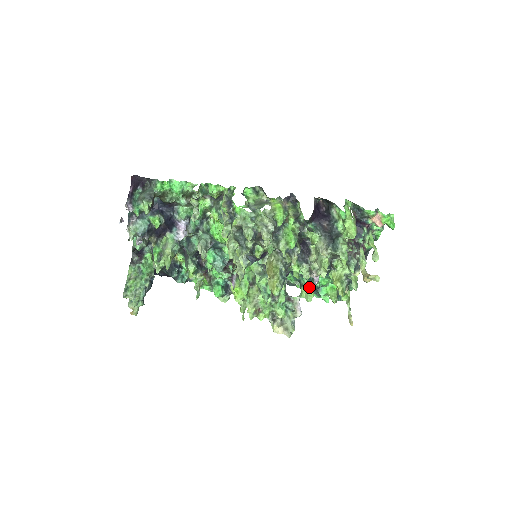
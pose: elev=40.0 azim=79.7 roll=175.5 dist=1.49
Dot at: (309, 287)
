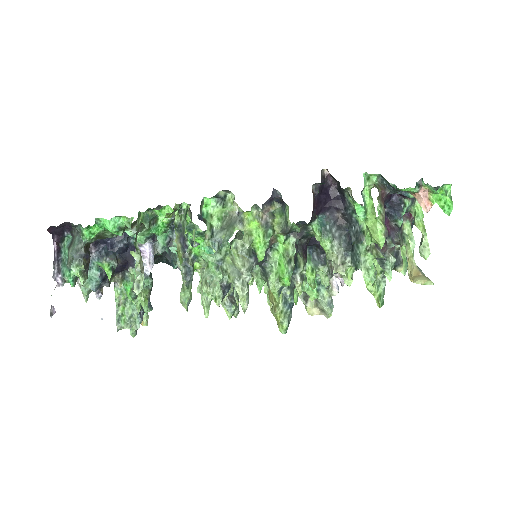
Dot at: occluded
